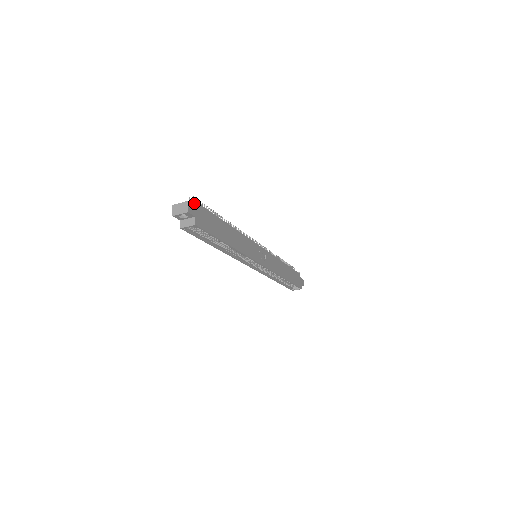
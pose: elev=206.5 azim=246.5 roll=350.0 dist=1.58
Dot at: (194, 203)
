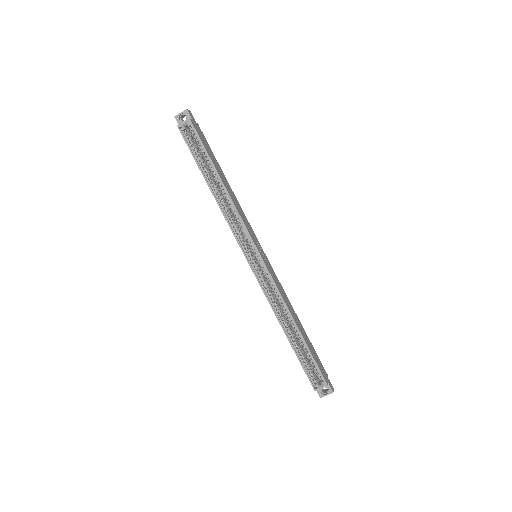
Dot at: occluded
